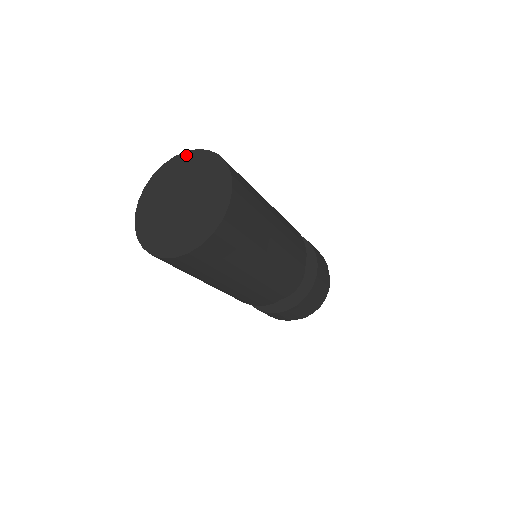
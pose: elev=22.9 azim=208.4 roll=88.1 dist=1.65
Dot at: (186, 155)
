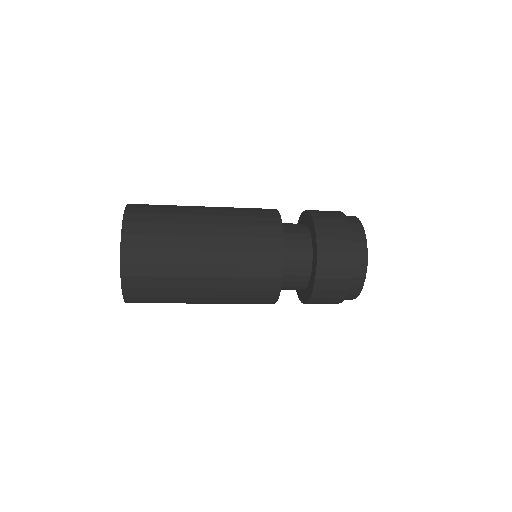
Dot at: occluded
